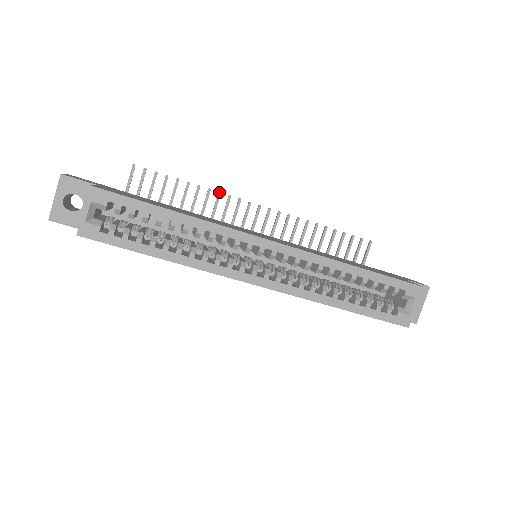
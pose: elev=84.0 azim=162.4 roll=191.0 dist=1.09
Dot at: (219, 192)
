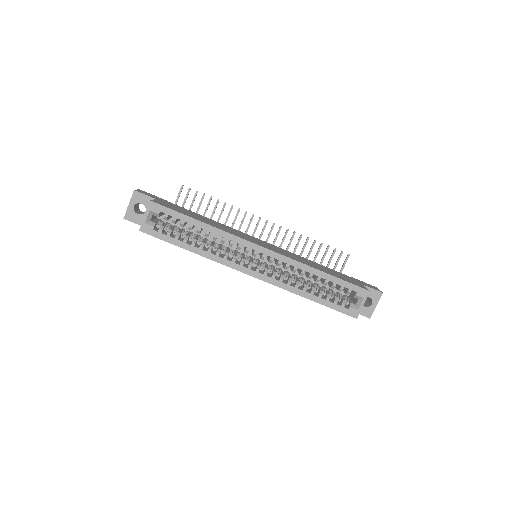
Dot at: (239, 208)
